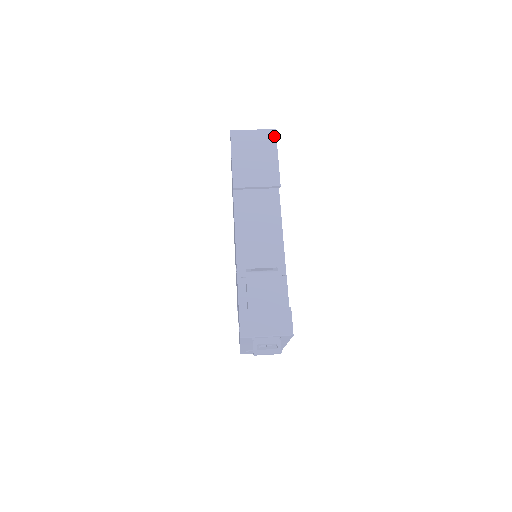
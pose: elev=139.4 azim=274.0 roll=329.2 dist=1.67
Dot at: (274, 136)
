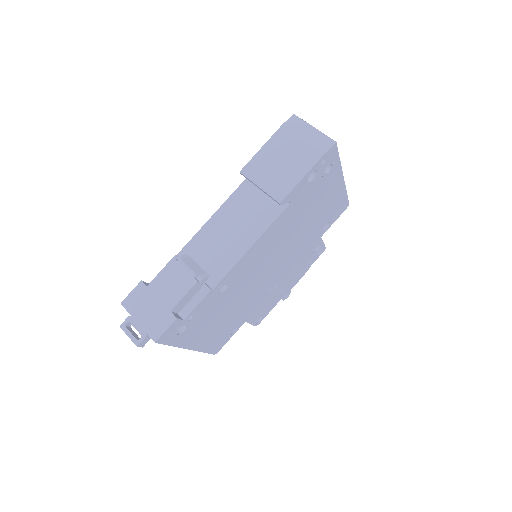
Dot at: (326, 148)
